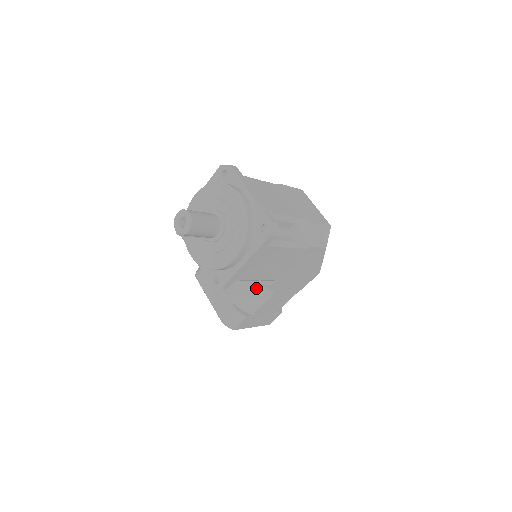
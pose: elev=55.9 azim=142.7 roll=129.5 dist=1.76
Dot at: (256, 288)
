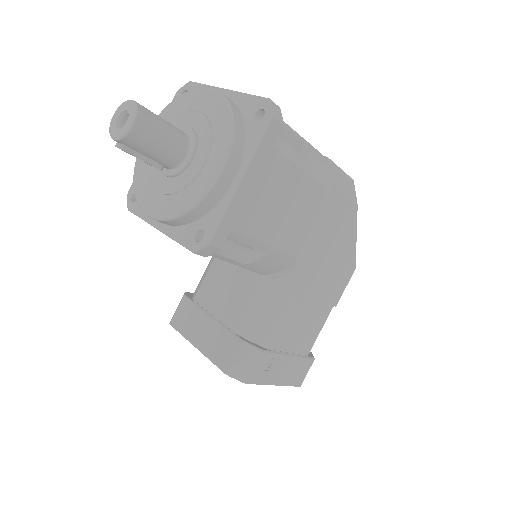
Dot at: (267, 294)
